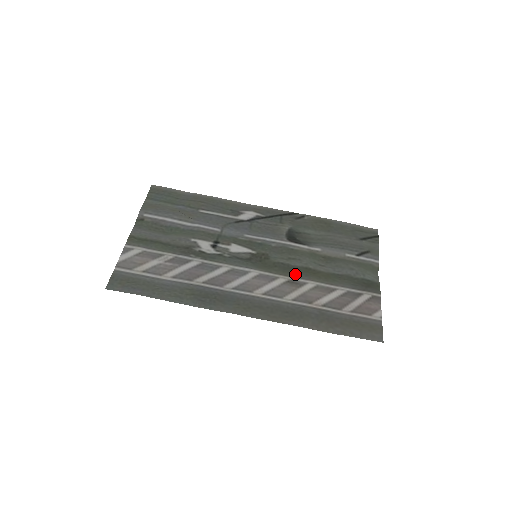
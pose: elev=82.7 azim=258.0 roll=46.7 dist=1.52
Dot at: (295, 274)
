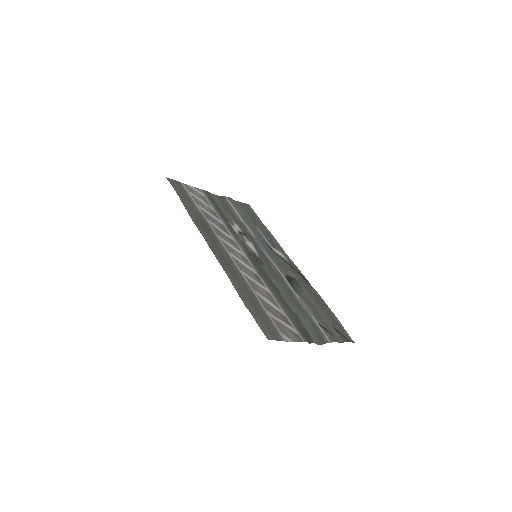
Dot at: (265, 280)
